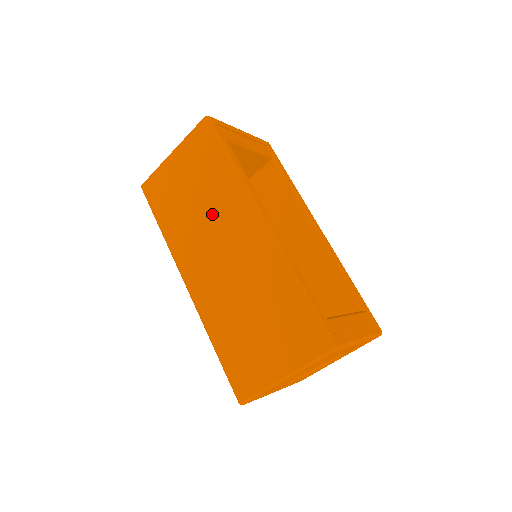
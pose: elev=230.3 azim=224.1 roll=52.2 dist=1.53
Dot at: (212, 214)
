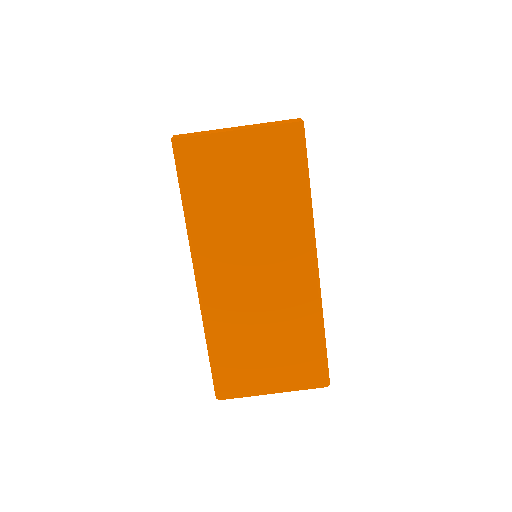
Dot at: (263, 228)
